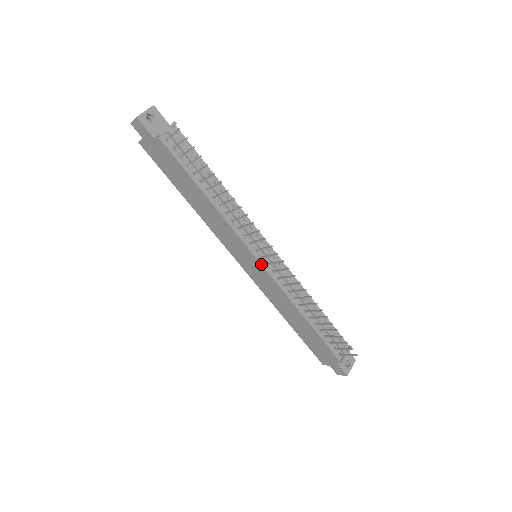
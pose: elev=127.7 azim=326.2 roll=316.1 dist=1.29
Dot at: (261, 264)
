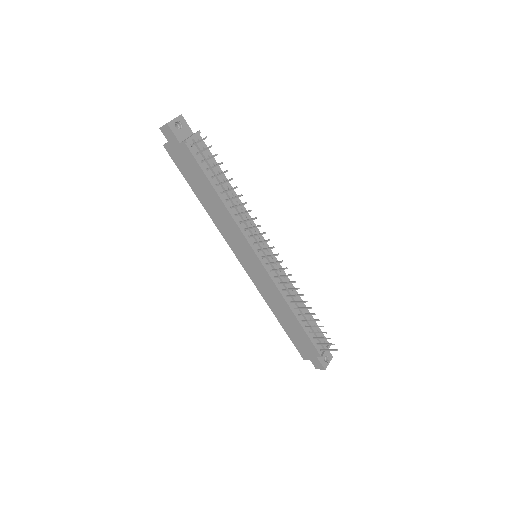
Dot at: (261, 263)
